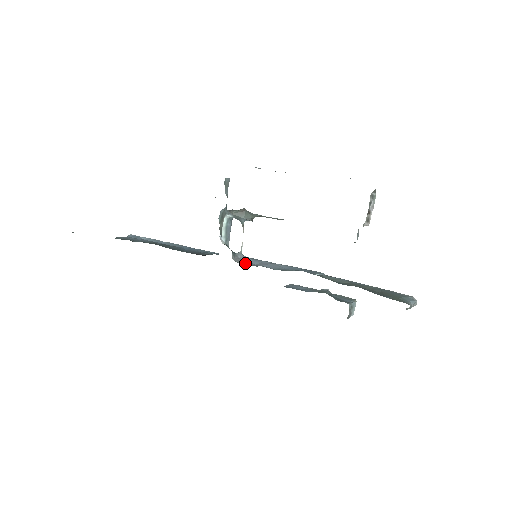
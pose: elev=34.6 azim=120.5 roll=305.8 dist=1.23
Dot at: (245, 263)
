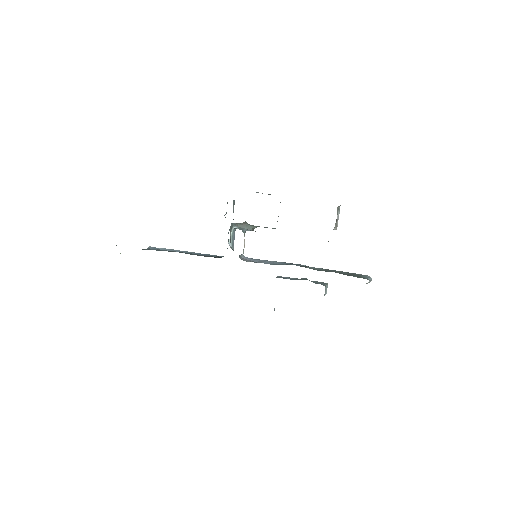
Dot at: (250, 261)
